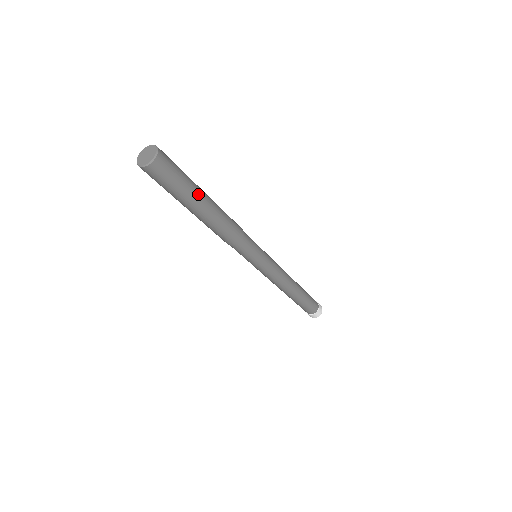
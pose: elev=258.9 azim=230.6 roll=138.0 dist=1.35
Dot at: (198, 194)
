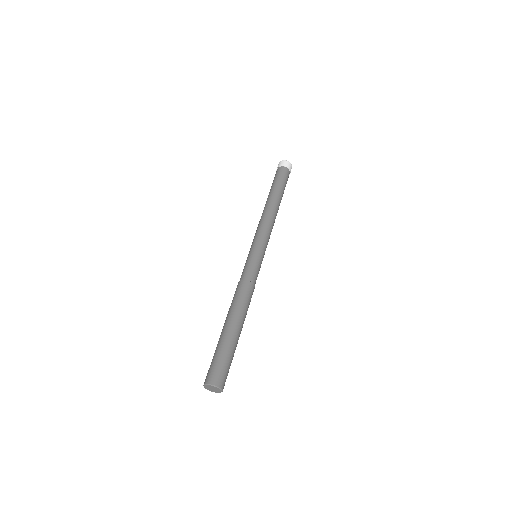
Dot at: (236, 342)
